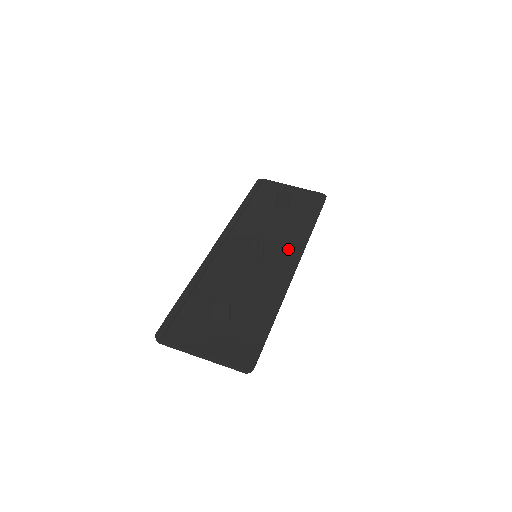
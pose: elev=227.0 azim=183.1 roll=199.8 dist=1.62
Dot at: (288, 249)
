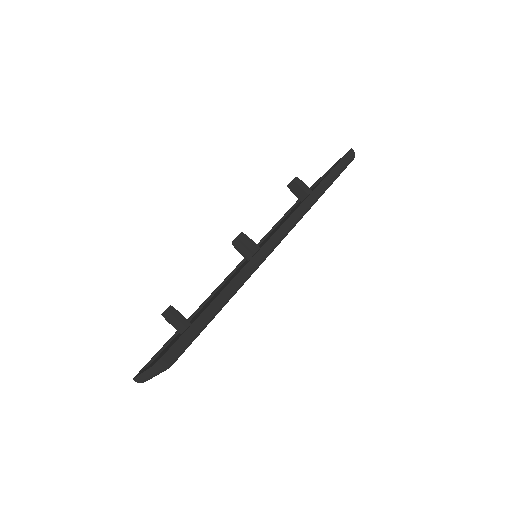
Dot at: occluded
